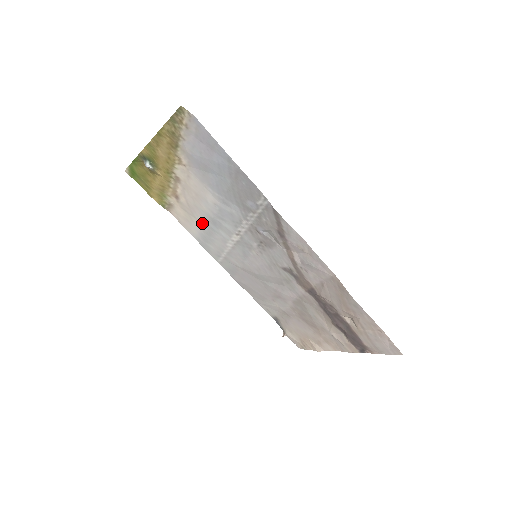
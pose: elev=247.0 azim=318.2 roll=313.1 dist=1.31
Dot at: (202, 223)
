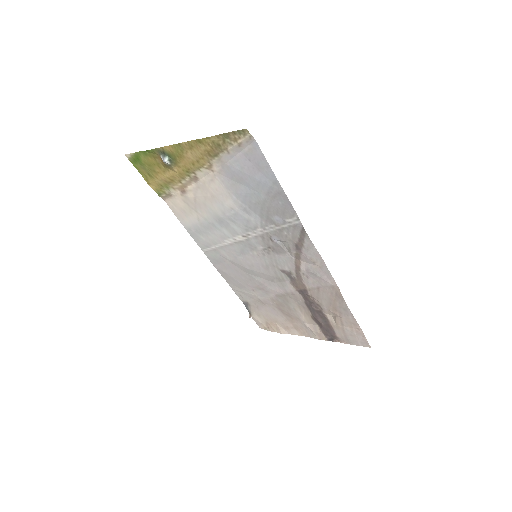
Dot at: (203, 218)
